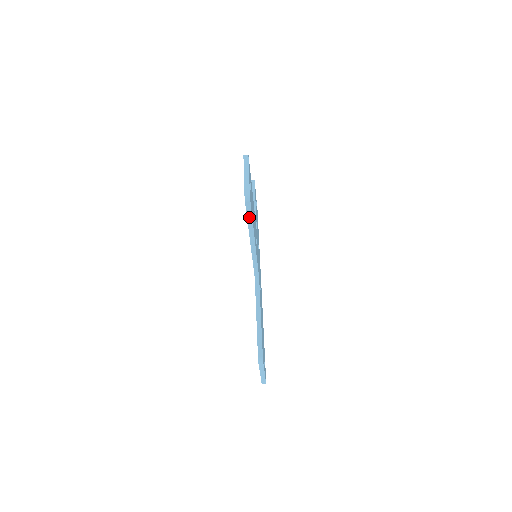
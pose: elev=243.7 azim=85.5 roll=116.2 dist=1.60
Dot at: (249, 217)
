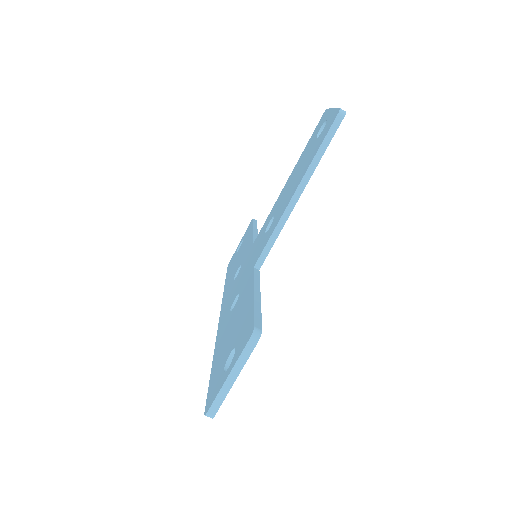
Dot at: (324, 144)
